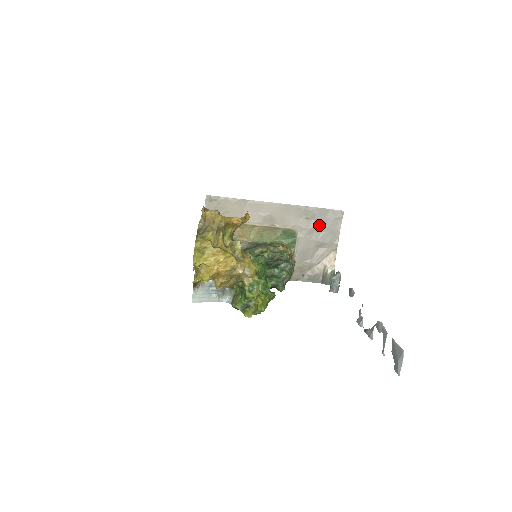
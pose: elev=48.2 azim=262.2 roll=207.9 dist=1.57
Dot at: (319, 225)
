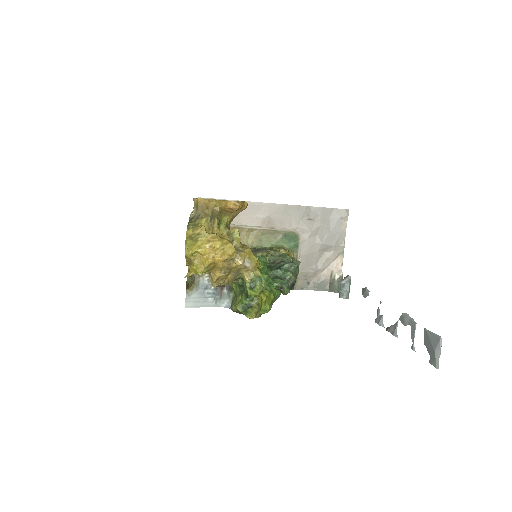
Dot at: (323, 226)
